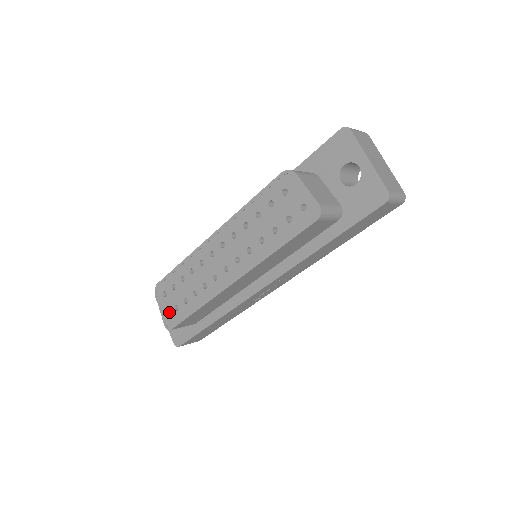
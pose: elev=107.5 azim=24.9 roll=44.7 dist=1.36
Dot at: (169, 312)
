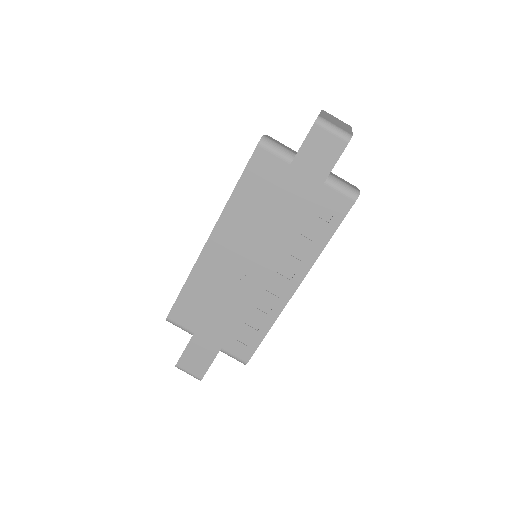
Dot at: occluded
